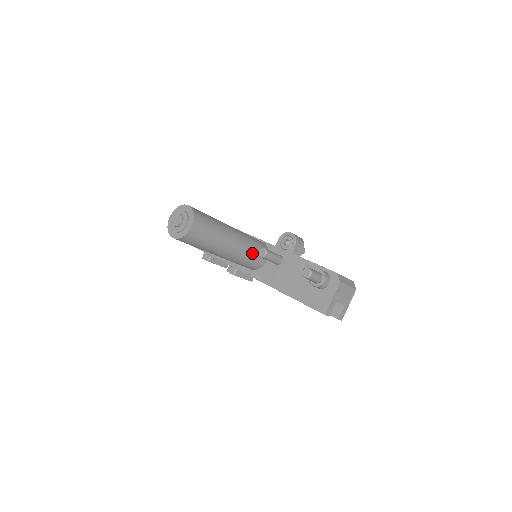
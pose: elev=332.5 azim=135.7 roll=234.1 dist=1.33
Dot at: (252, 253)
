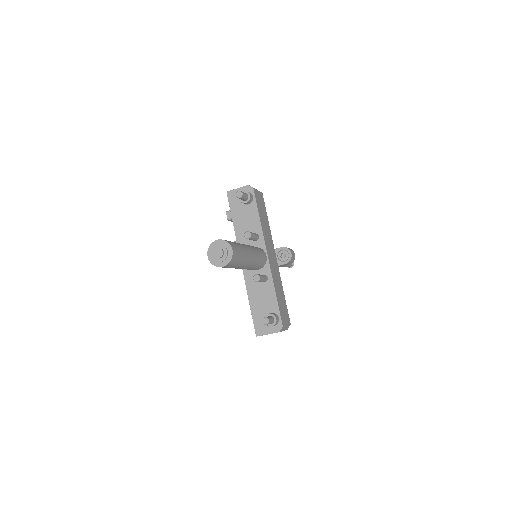
Dot at: (252, 269)
